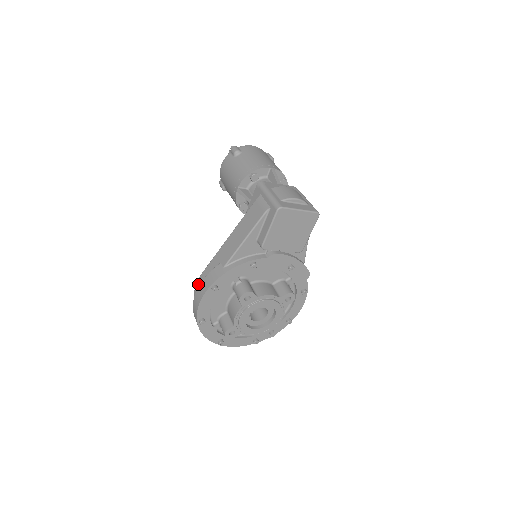
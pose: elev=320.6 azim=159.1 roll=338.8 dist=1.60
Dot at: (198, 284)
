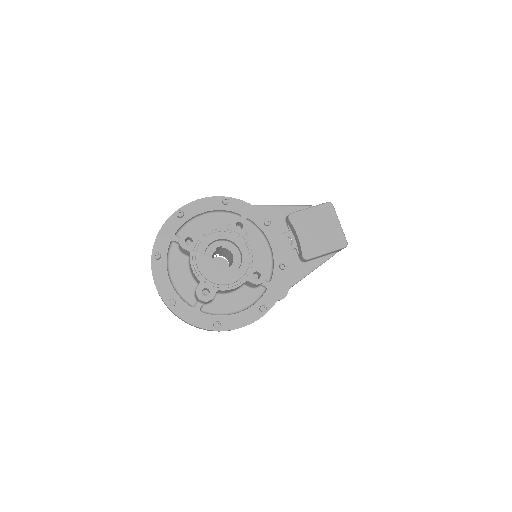
Dot at: occluded
